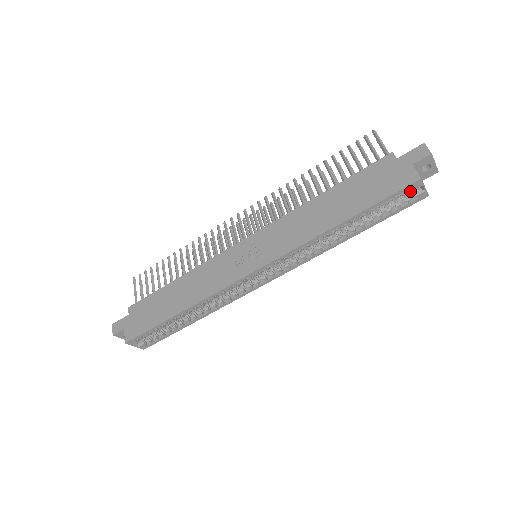
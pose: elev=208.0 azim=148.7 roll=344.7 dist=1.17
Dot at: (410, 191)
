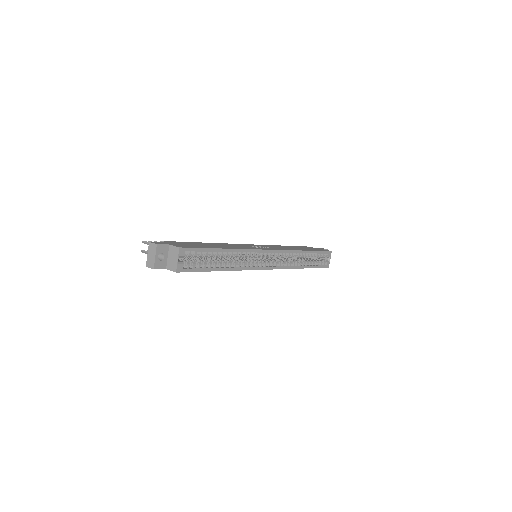
Dot at: (324, 259)
